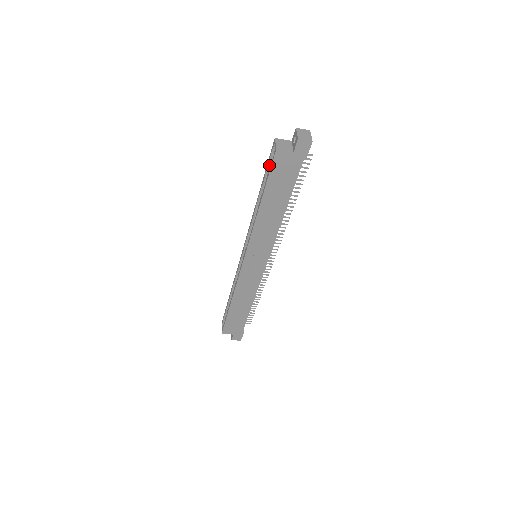
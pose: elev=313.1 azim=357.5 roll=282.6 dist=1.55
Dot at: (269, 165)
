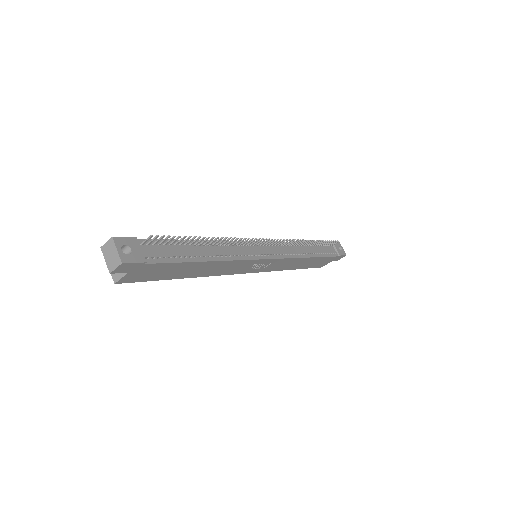
Dot at: occluded
